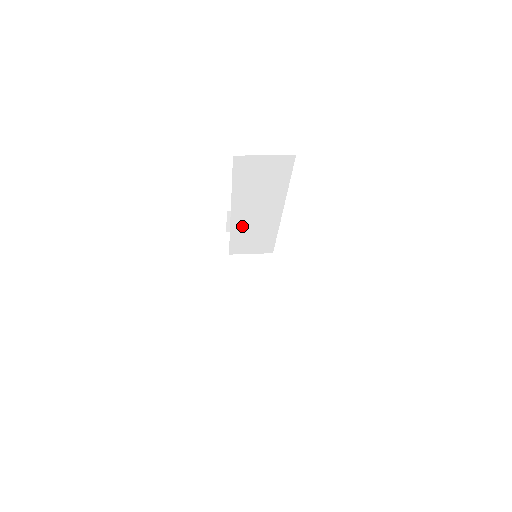
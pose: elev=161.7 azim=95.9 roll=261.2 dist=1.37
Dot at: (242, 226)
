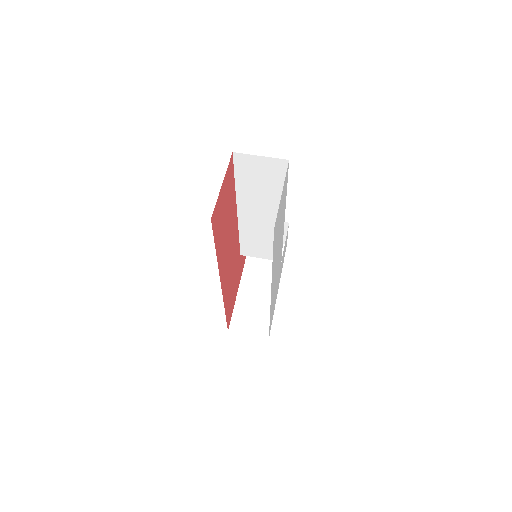
Dot at: (249, 226)
